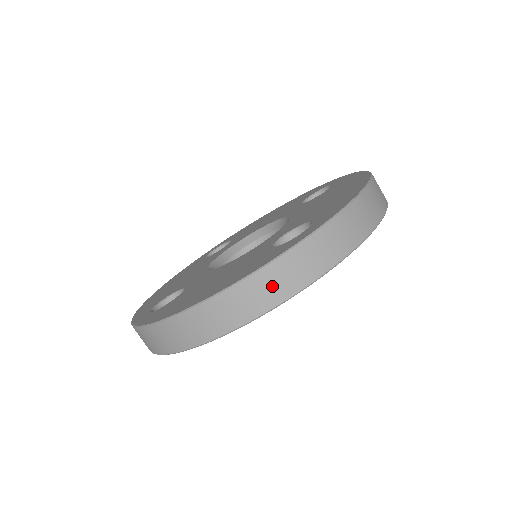
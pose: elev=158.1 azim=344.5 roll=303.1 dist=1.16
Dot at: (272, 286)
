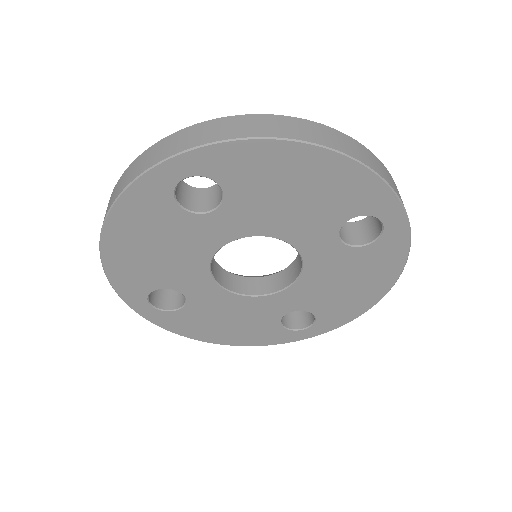
Dot at: (124, 180)
